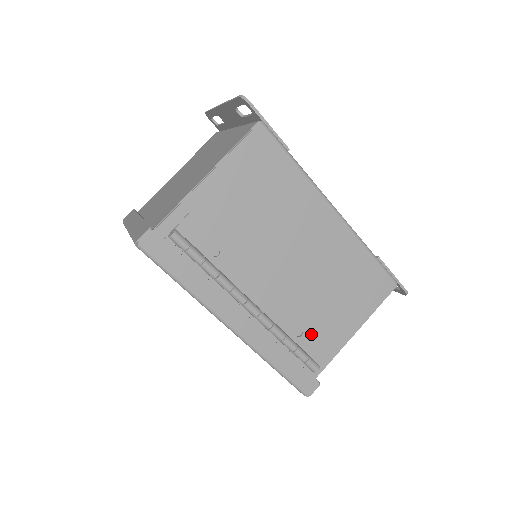
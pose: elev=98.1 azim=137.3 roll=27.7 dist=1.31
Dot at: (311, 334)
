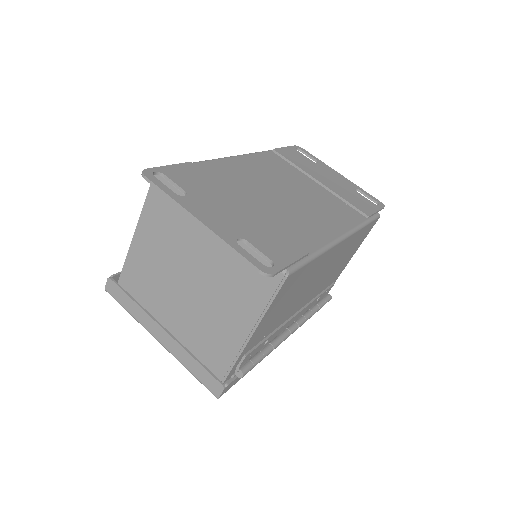
Dot at: occluded
